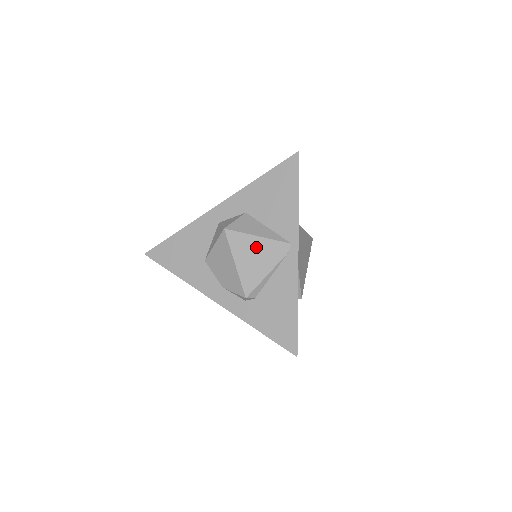
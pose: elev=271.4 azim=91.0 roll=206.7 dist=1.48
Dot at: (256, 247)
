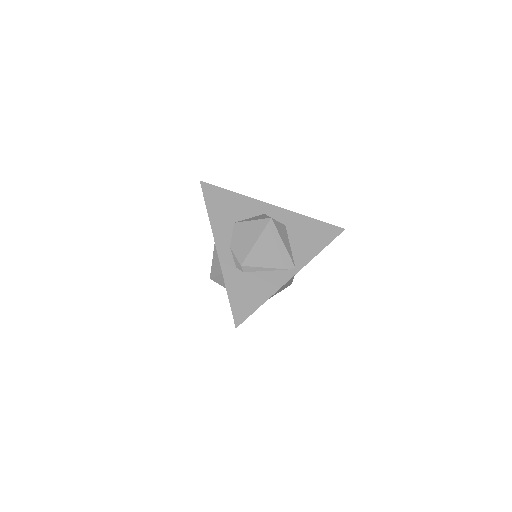
Dot at: (276, 247)
